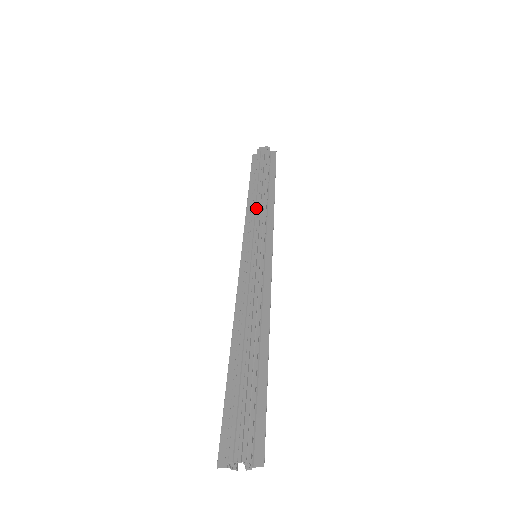
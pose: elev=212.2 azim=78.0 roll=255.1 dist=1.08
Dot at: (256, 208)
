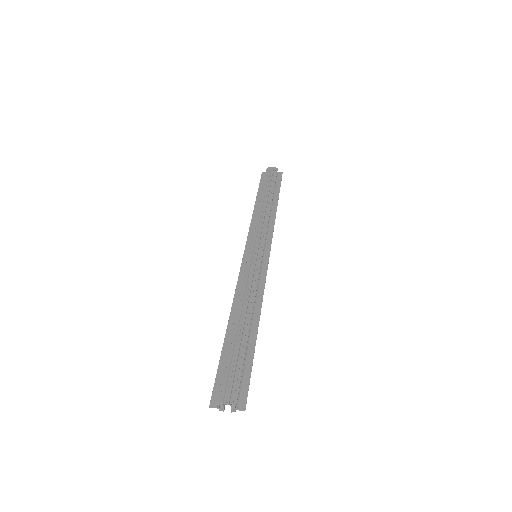
Dot at: (261, 217)
